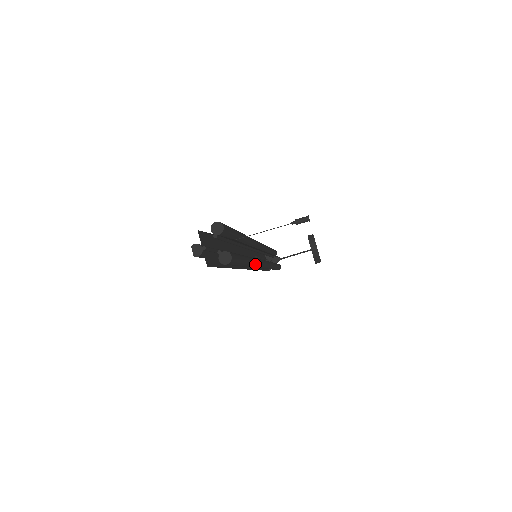
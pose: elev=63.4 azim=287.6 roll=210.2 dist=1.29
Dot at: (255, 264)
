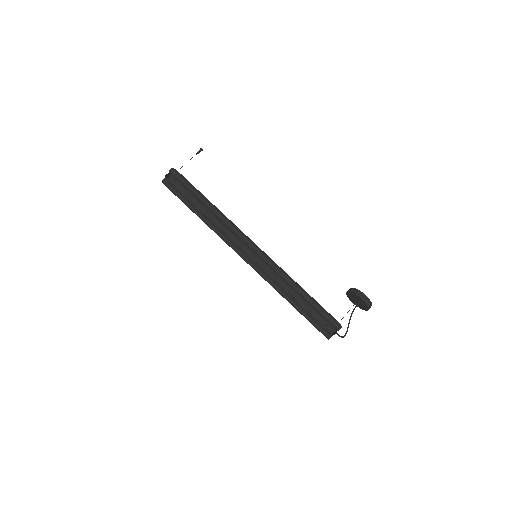
Dot at: (224, 216)
